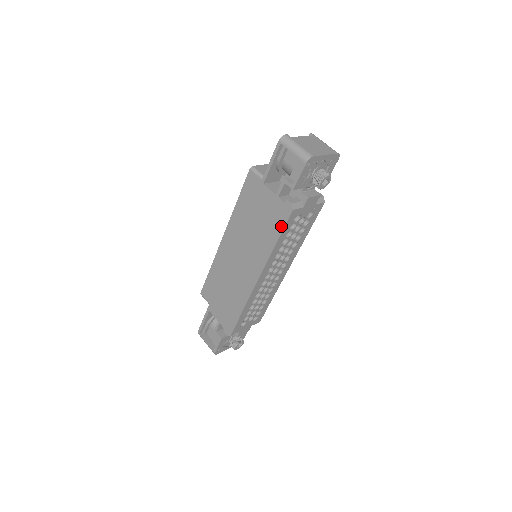
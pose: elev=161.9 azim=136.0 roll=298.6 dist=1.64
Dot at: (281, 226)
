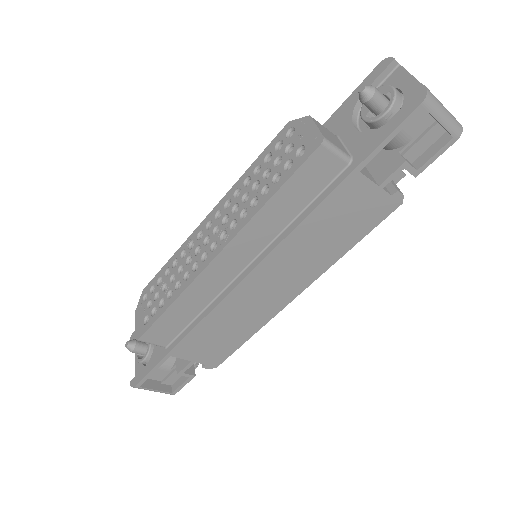
Dot at: (371, 226)
